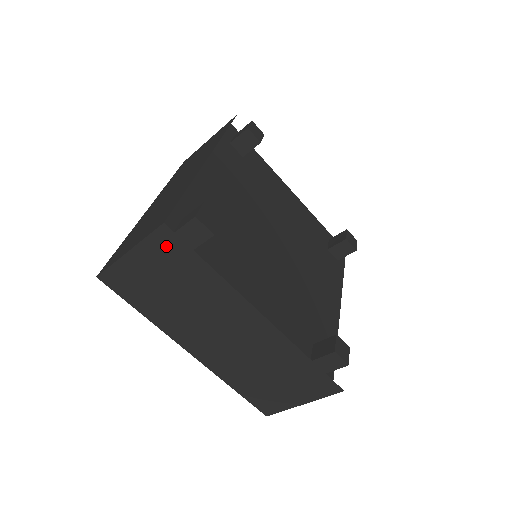
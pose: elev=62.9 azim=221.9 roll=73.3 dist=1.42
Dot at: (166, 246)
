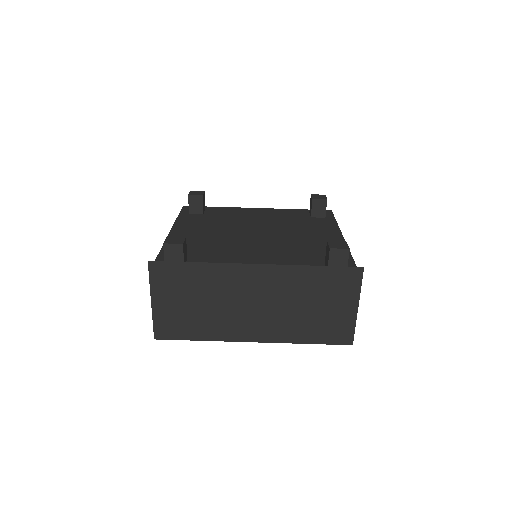
Dot at: (163, 275)
